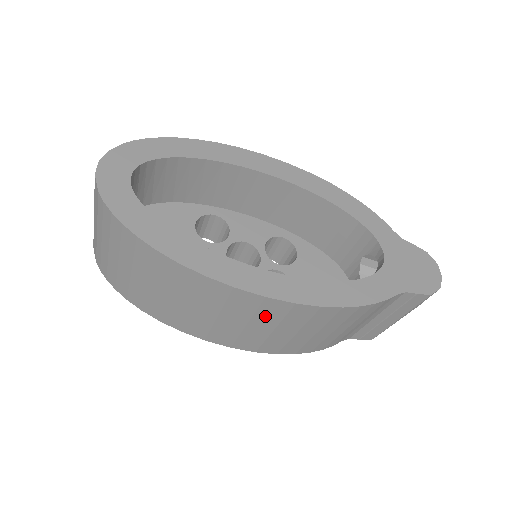
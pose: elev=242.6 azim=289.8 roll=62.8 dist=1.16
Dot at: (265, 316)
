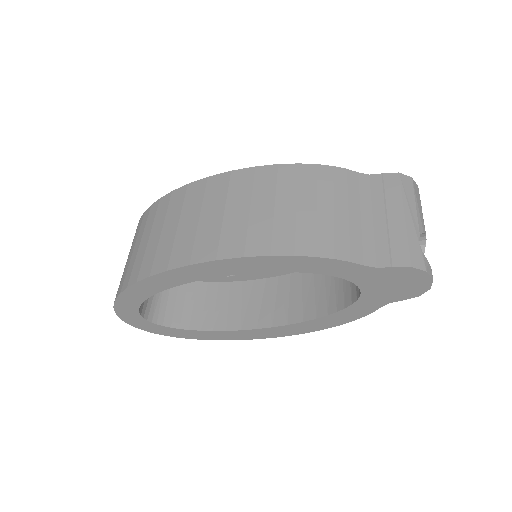
Dot at: occluded
